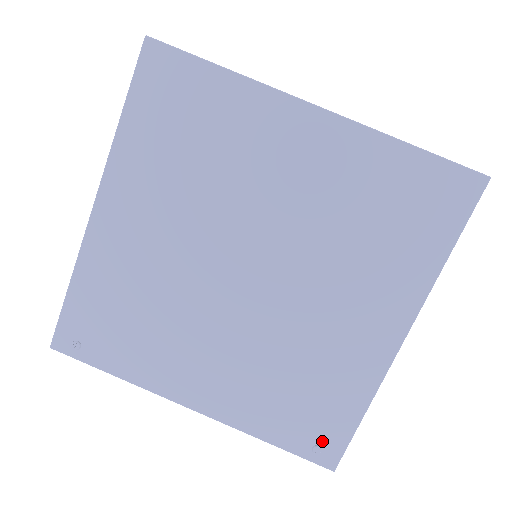
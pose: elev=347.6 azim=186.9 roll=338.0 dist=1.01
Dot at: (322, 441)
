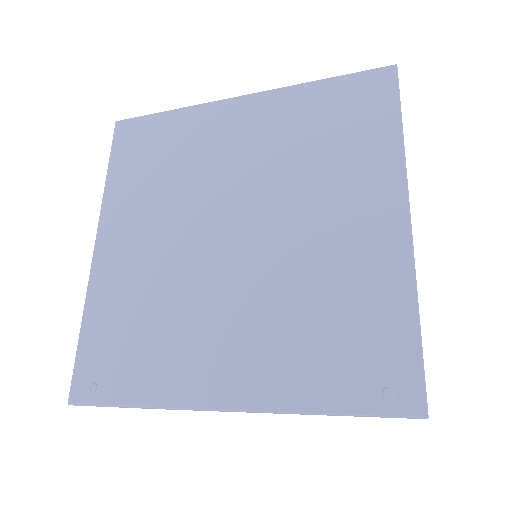
Dot at: (389, 378)
